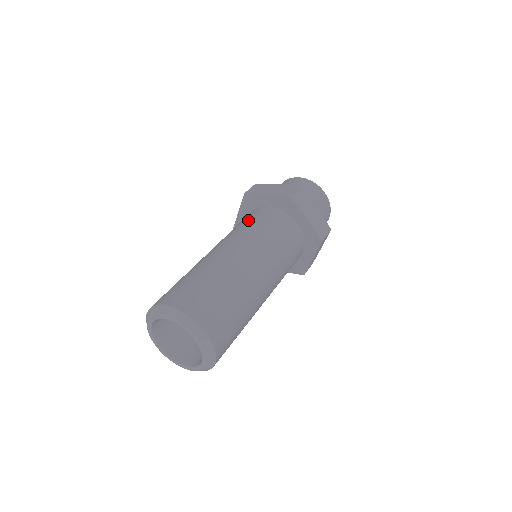
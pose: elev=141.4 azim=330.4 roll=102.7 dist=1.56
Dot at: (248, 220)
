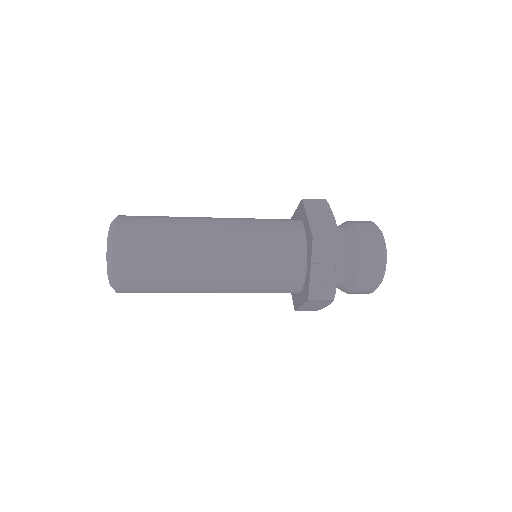
Dot at: occluded
